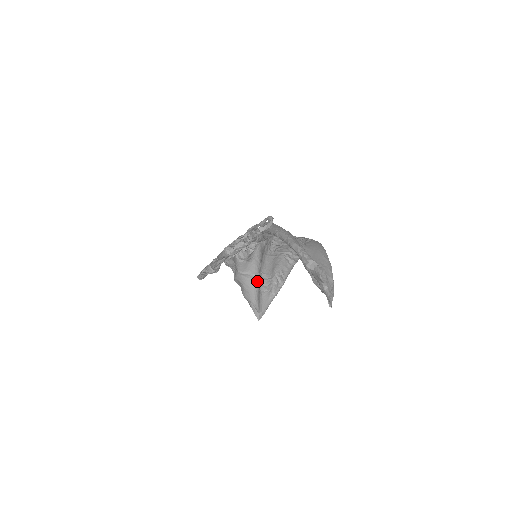
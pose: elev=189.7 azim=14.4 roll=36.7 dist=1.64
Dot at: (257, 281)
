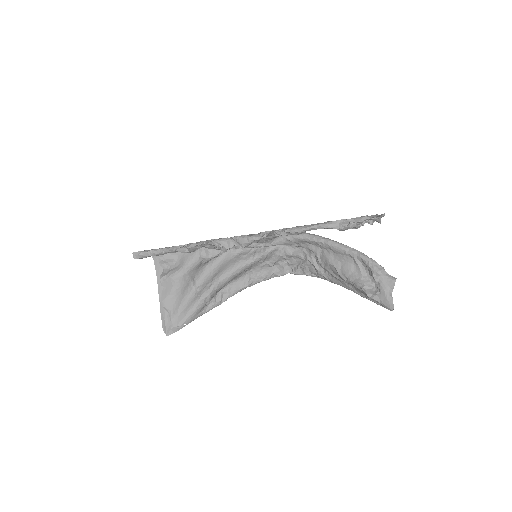
Dot at: (193, 290)
